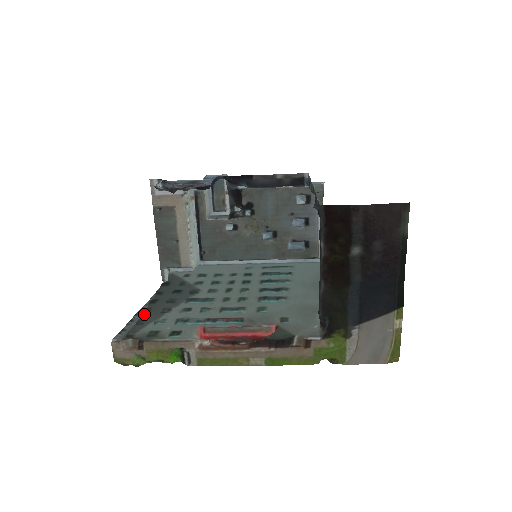
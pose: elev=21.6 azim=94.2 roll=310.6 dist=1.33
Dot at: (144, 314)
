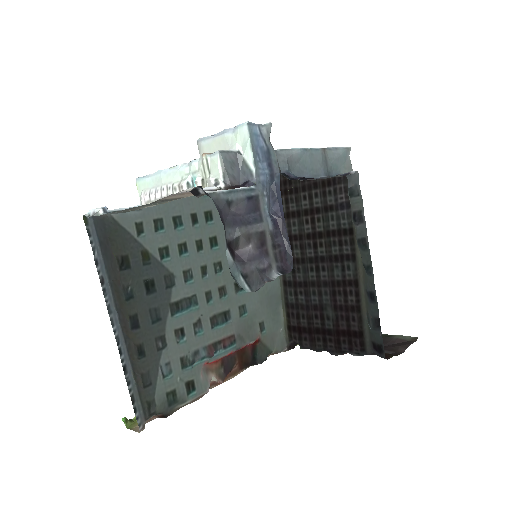
Dot at: (141, 360)
